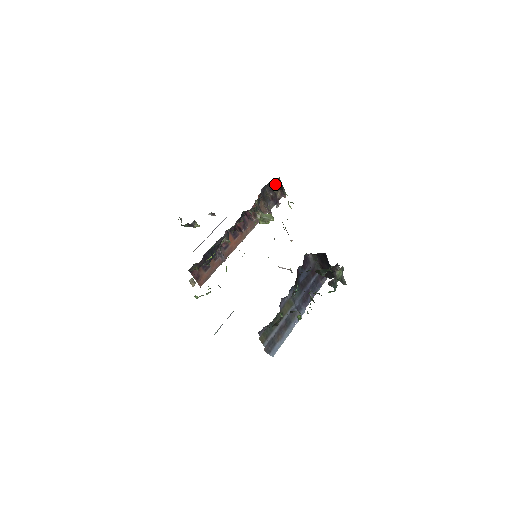
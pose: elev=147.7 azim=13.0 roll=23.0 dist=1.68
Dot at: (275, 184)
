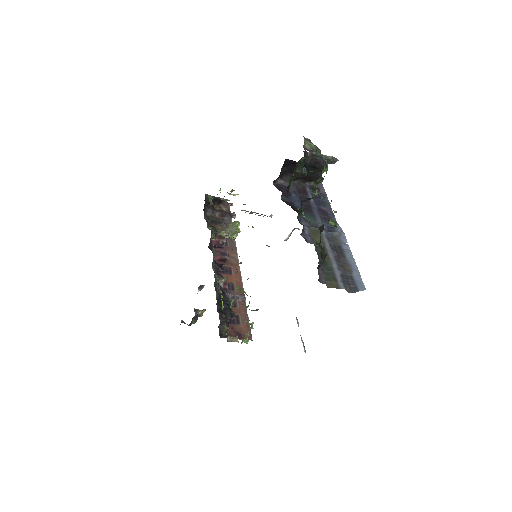
Dot at: occluded
